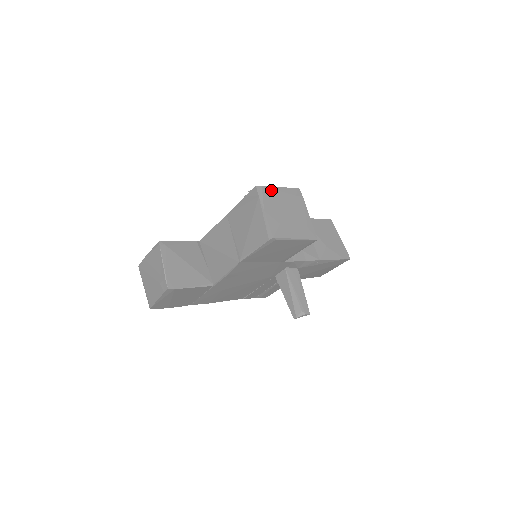
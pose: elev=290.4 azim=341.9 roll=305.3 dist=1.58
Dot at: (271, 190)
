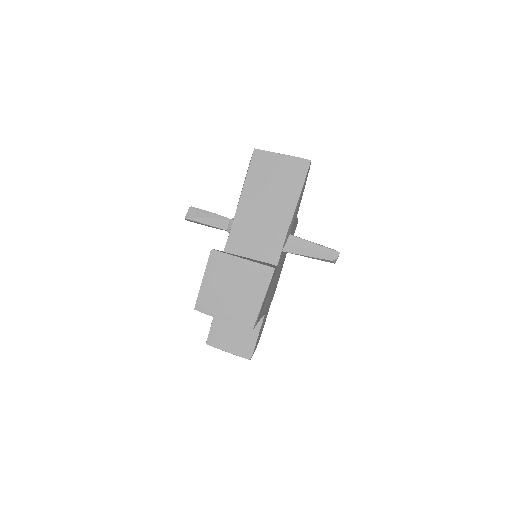
Dot at: (203, 293)
